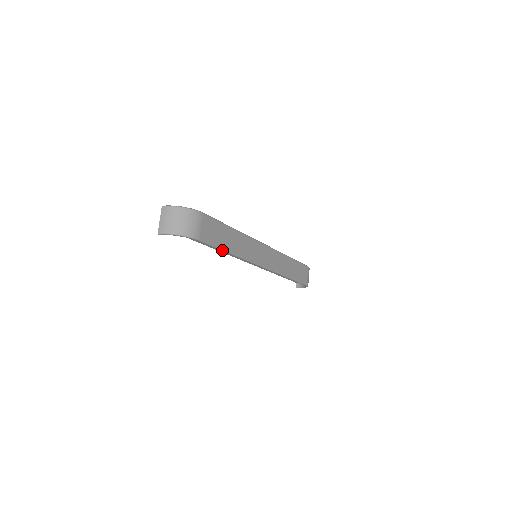
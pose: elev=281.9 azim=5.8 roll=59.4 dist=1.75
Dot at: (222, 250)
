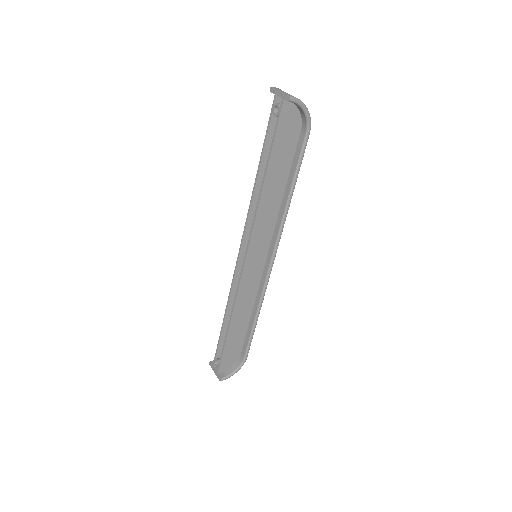
Dot at: (296, 179)
